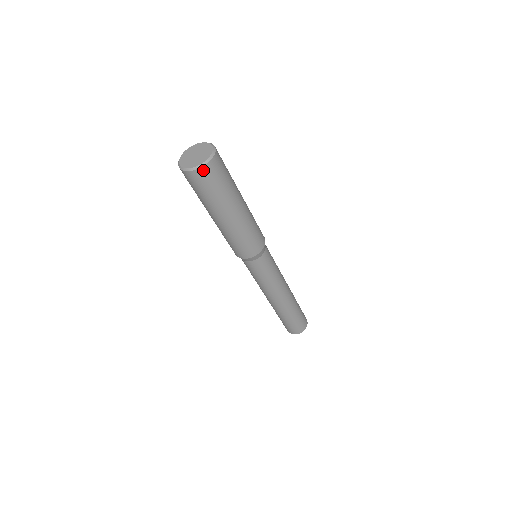
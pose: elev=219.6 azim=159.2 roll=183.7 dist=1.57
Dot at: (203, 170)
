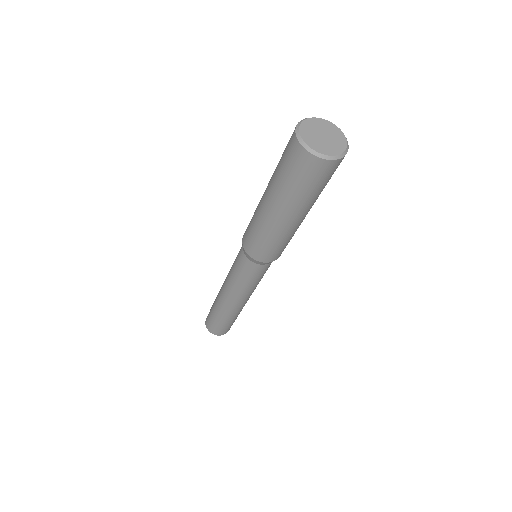
Dot at: (342, 159)
